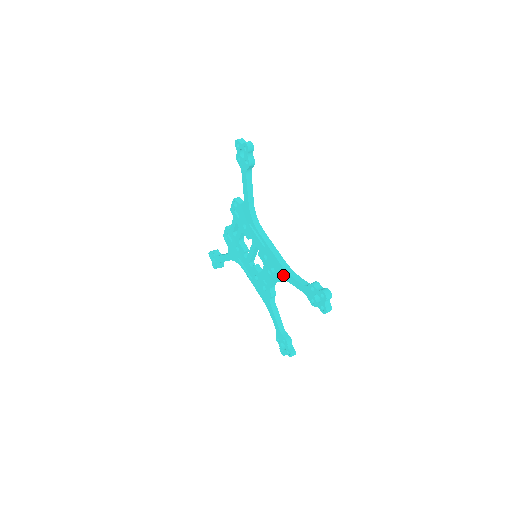
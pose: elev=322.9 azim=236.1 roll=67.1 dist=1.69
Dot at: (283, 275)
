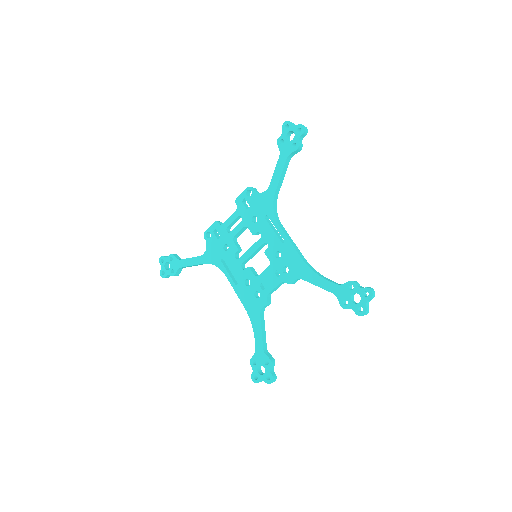
Dot at: (303, 274)
